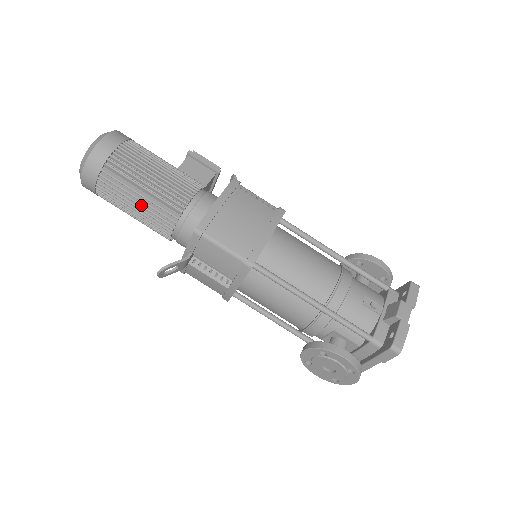
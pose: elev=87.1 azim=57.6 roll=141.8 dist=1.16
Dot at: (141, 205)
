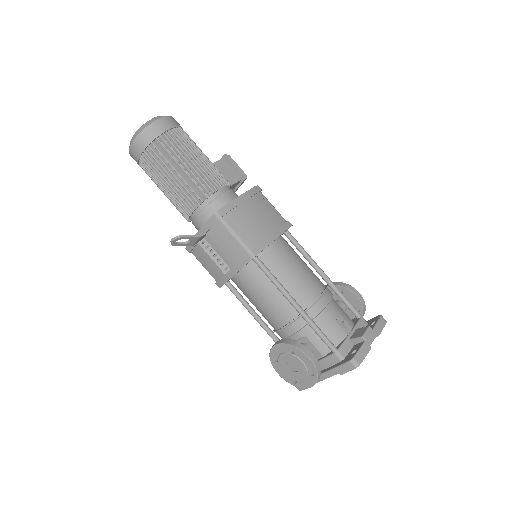
Dot at: (175, 181)
